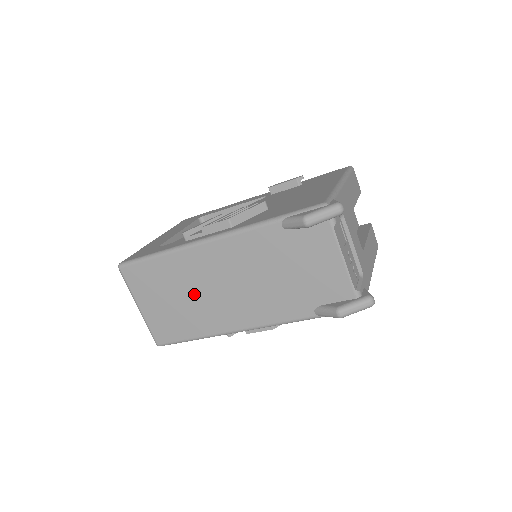
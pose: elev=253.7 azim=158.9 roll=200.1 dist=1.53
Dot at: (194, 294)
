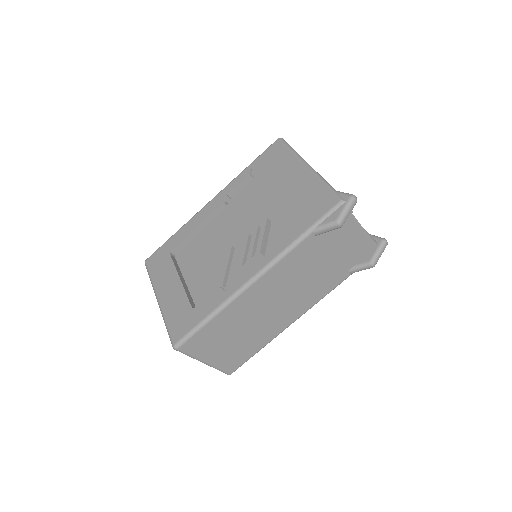
Dot at: (253, 322)
